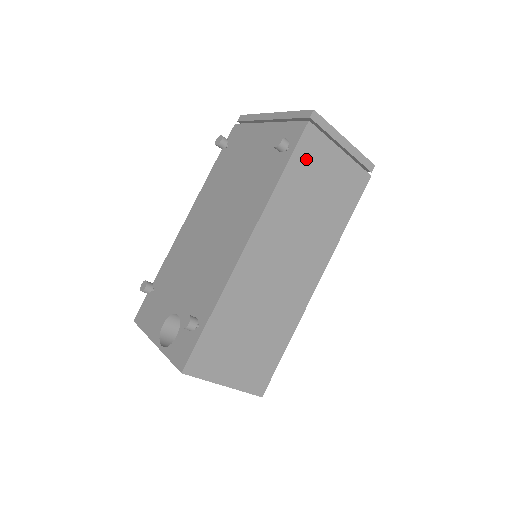
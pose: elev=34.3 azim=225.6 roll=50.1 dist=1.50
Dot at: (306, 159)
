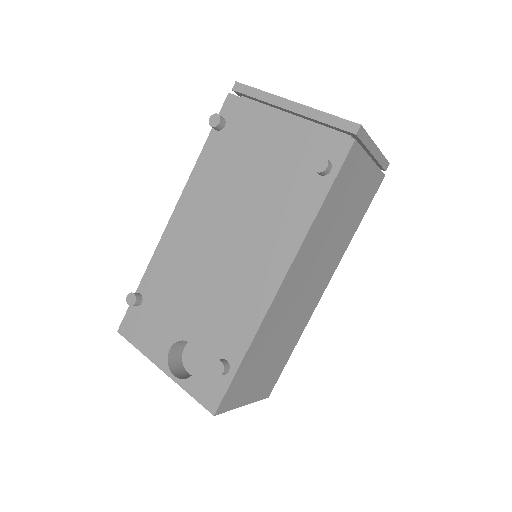
Dot at: (344, 180)
